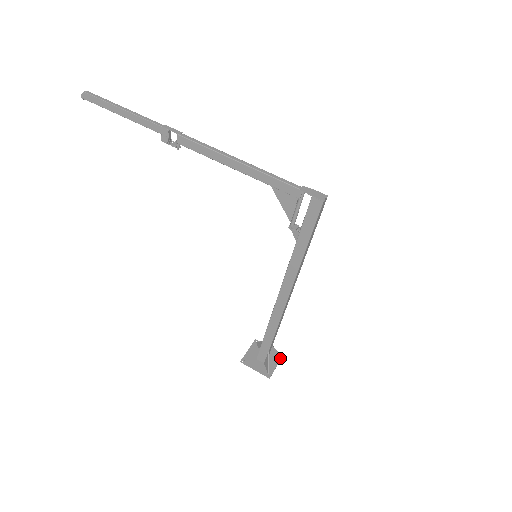
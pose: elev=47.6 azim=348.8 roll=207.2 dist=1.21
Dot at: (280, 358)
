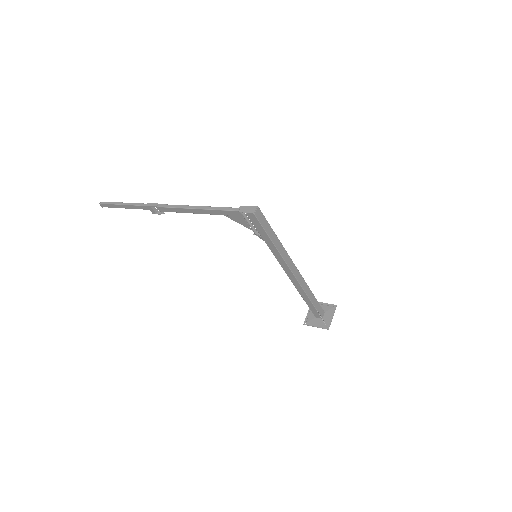
Dot at: (334, 309)
